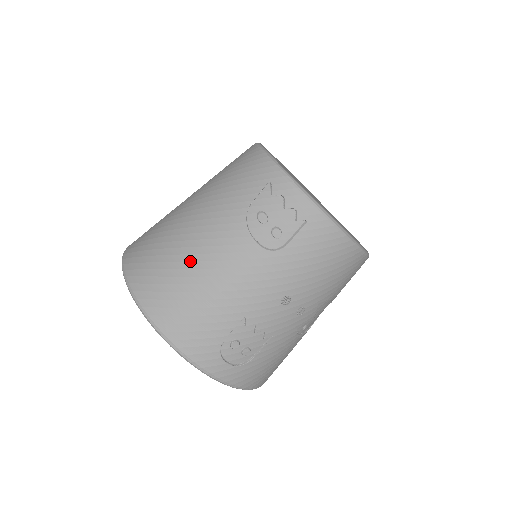
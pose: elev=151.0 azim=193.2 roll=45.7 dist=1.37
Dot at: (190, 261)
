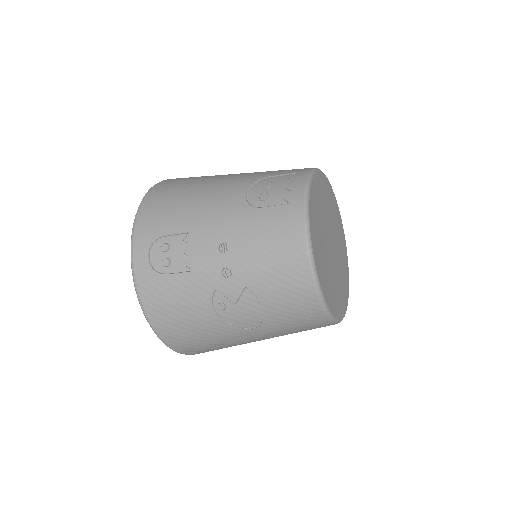
Dot at: (203, 182)
